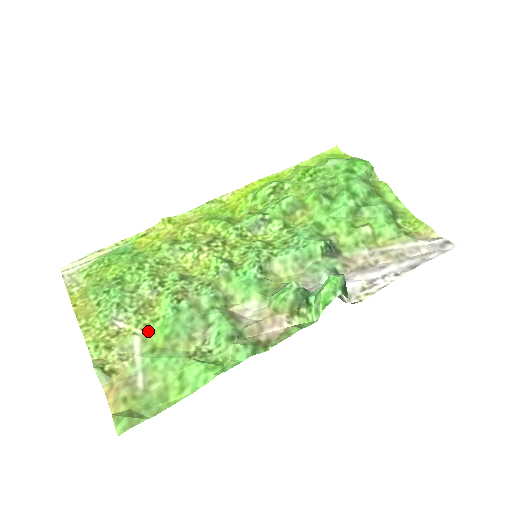
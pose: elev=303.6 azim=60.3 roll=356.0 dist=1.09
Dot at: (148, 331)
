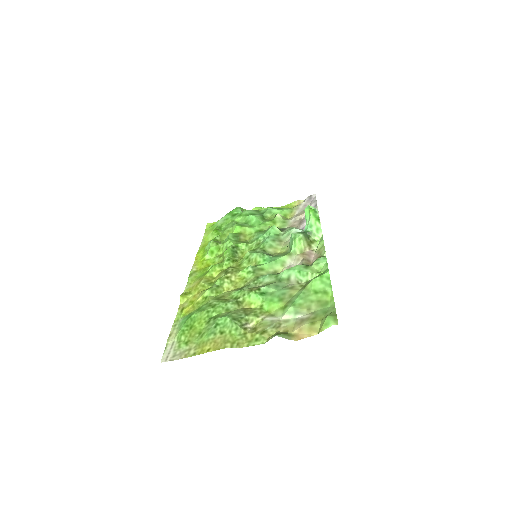
Dot at: (266, 313)
